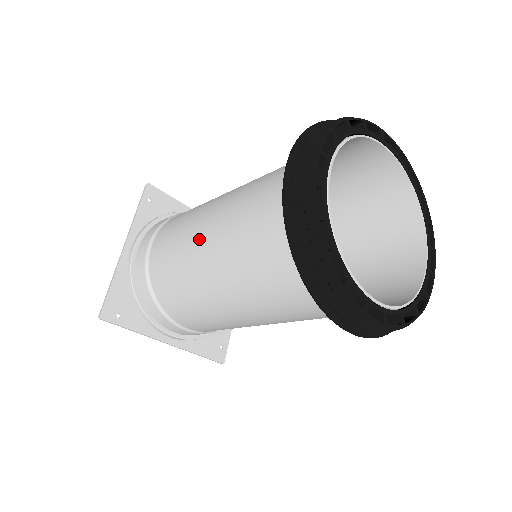
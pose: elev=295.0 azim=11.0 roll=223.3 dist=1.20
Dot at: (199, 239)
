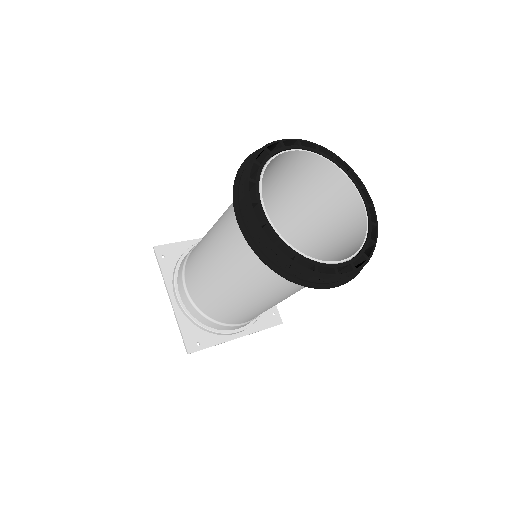
Dot at: occluded
